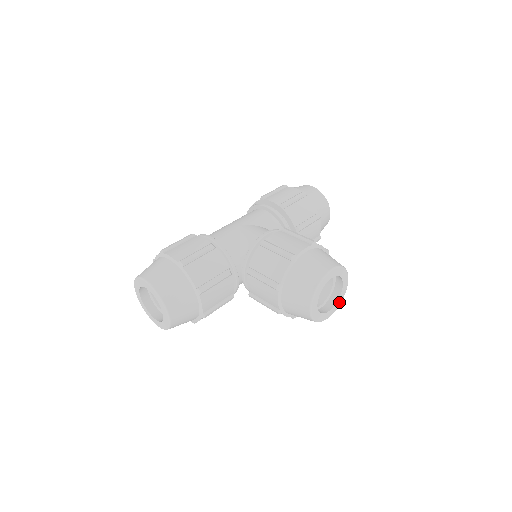
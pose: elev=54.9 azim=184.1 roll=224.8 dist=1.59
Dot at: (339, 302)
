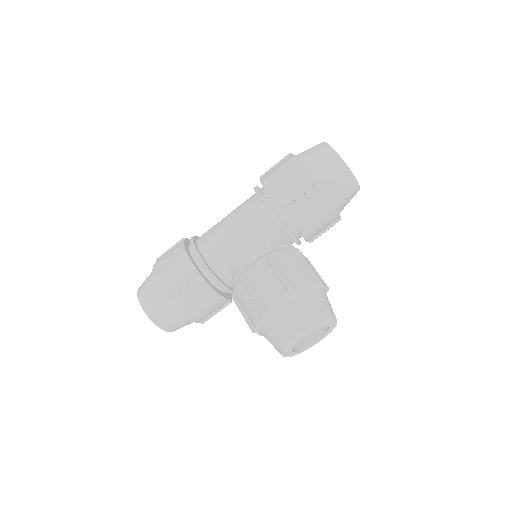
Dot at: (329, 332)
